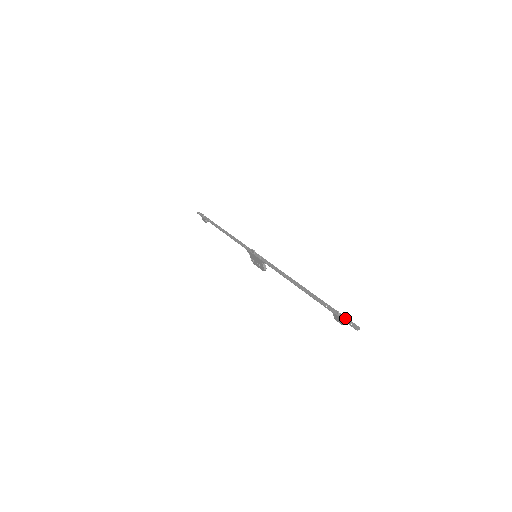
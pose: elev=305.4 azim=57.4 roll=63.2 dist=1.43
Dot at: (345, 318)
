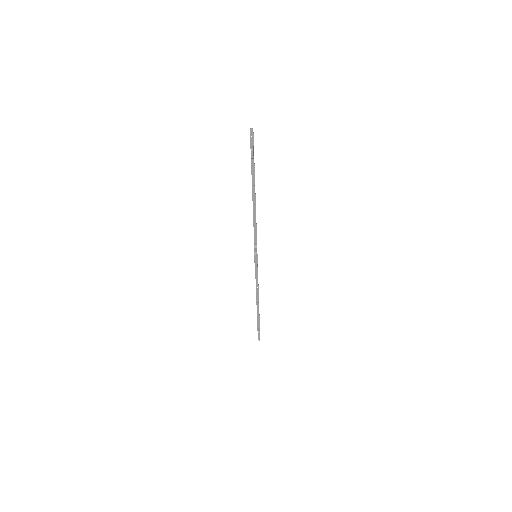
Dot at: (253, 144)
